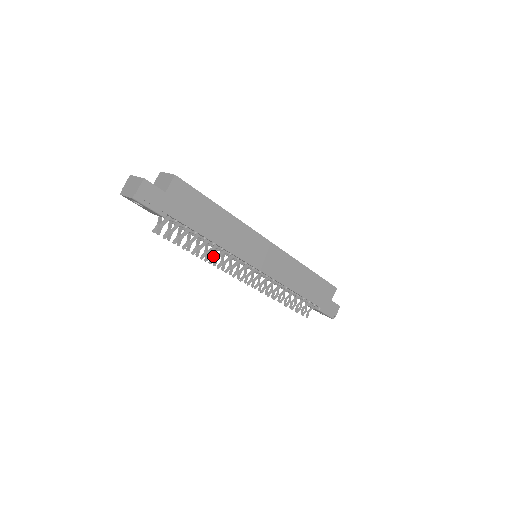
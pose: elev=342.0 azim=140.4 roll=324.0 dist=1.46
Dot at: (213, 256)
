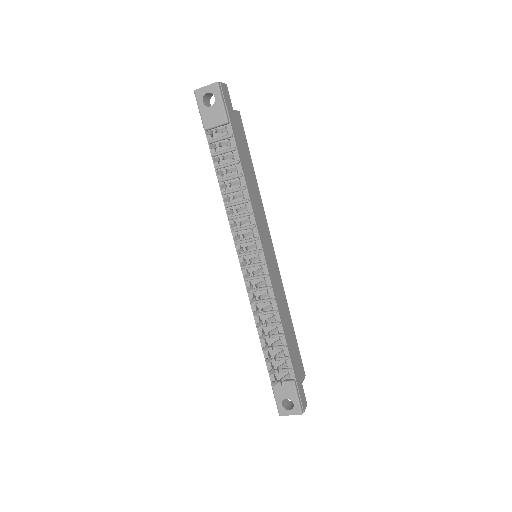
Dot at: (232, 210)
